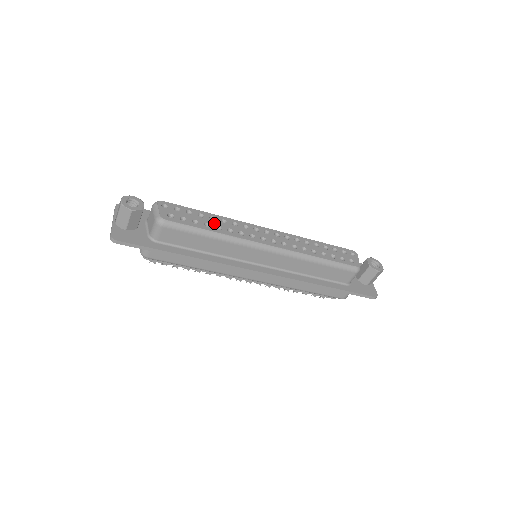
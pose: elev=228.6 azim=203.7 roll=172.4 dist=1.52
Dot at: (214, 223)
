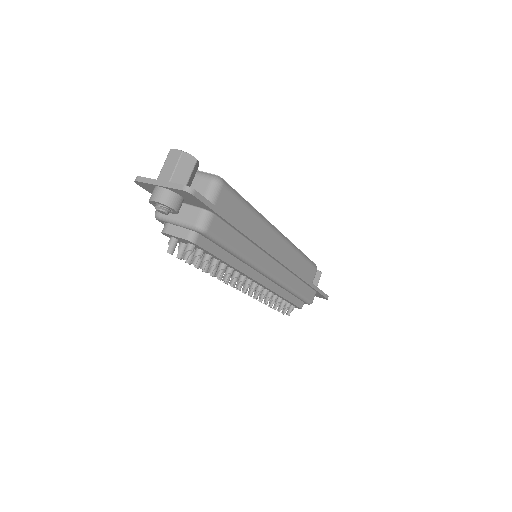
Dot at: occluded
